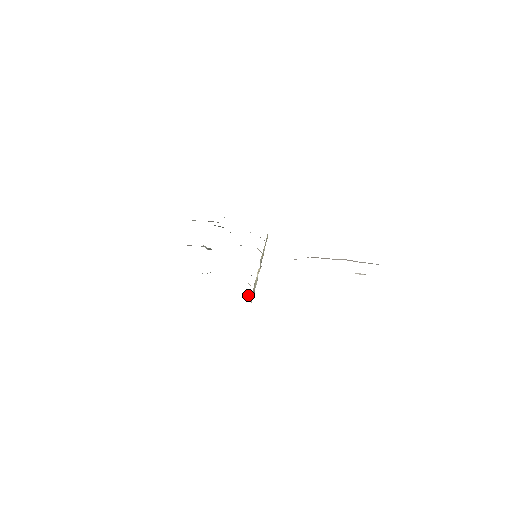
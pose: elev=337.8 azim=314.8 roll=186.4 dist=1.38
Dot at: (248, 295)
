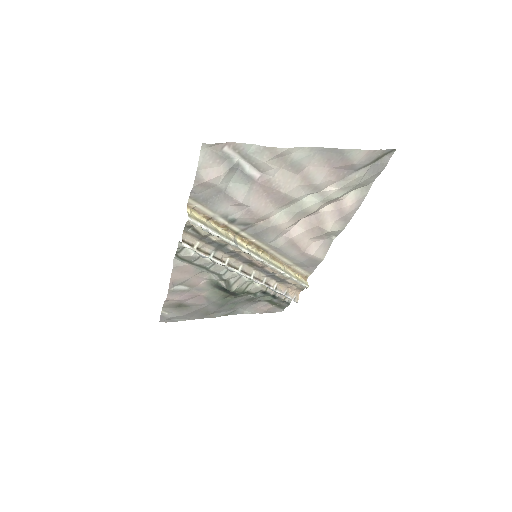
Dot at: (198, 225)
